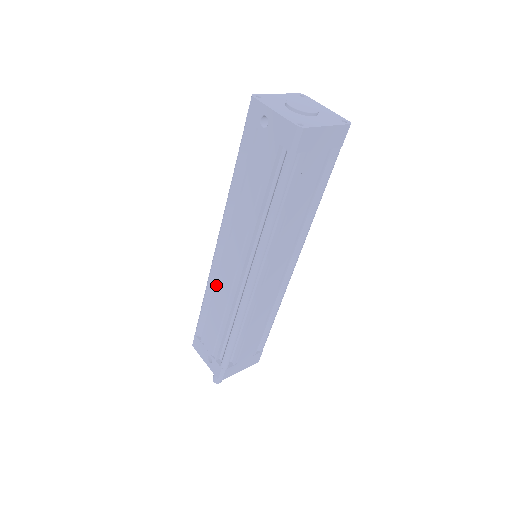
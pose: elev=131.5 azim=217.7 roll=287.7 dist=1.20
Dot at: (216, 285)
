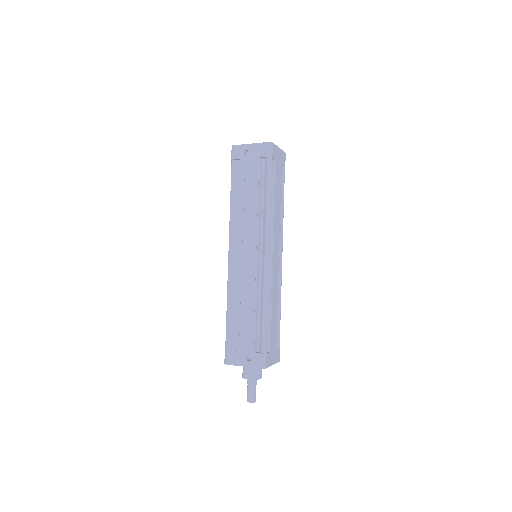
Dot at: (237, 284)
